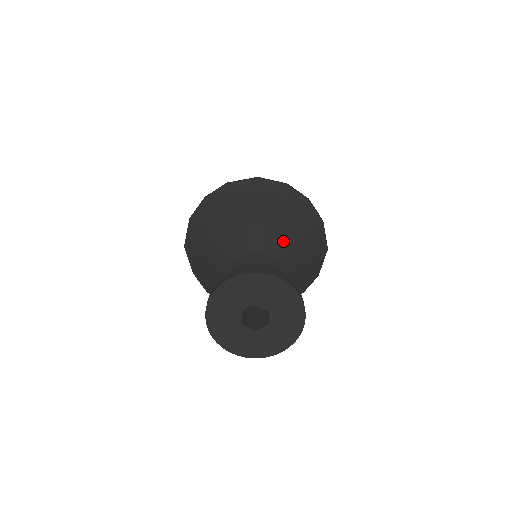
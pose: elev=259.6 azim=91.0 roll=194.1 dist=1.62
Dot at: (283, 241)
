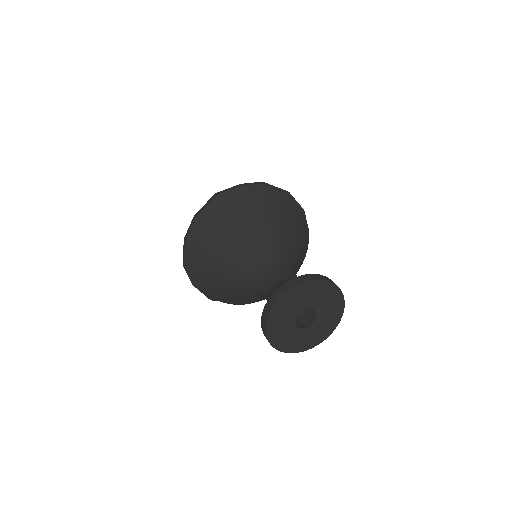
Dot at: (299, 256)
